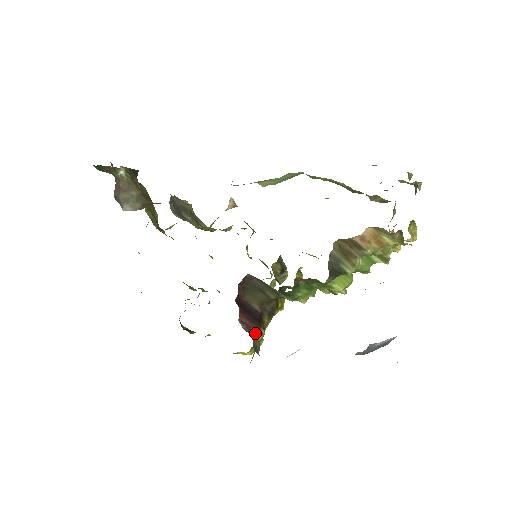
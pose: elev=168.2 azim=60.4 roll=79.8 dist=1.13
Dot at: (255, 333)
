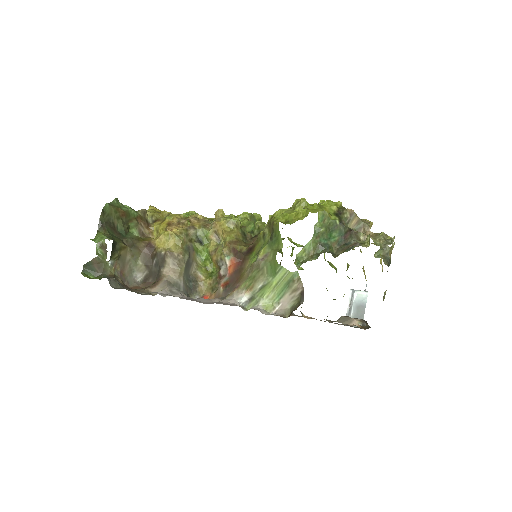
Dot at: occluded
